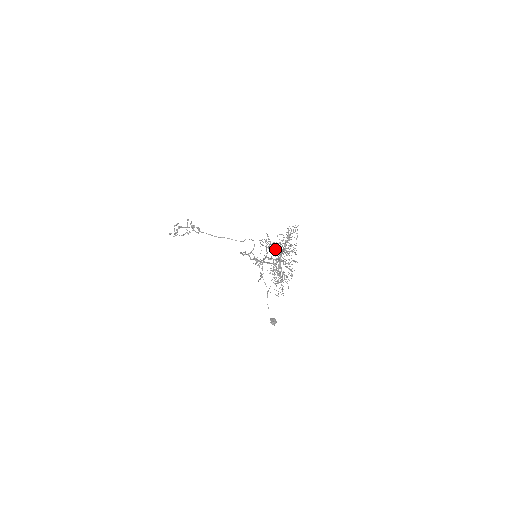
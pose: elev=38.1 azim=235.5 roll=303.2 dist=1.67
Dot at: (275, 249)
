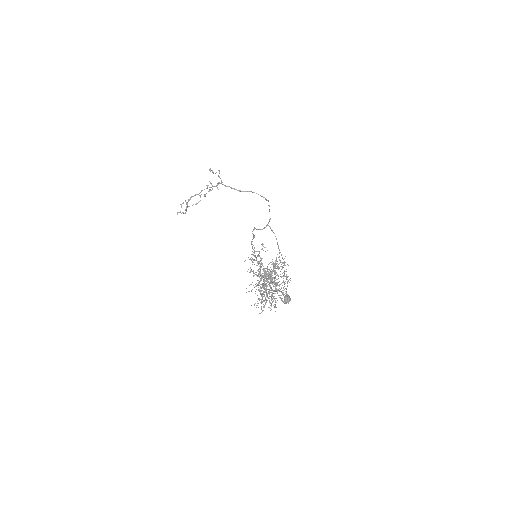
Dot at: occluded
